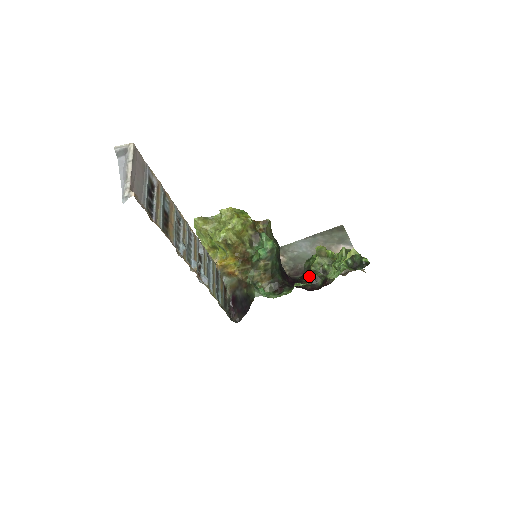
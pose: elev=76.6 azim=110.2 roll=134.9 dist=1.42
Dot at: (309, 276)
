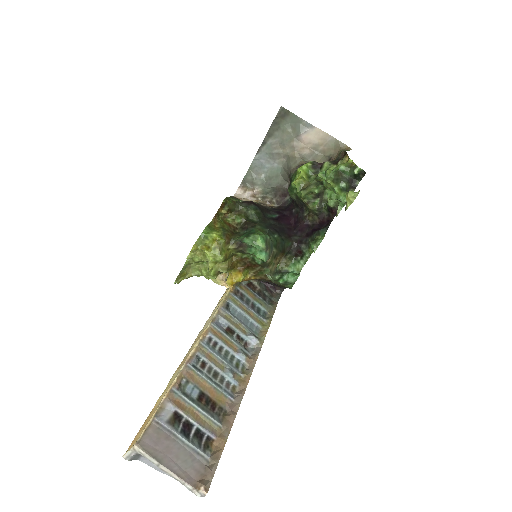
Dot at: (307, 209)
